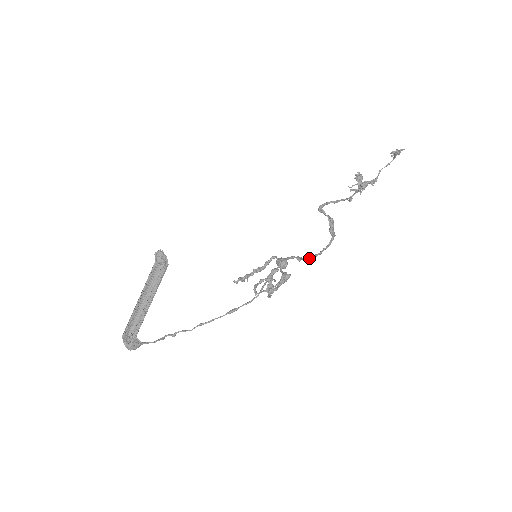
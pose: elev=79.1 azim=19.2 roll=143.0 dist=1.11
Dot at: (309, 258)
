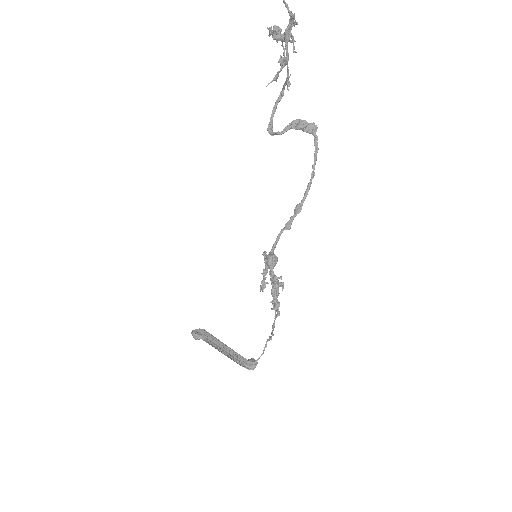
Dot at: (303, 201)
